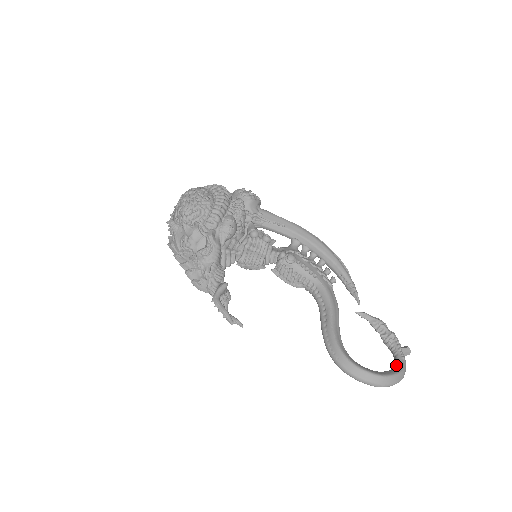
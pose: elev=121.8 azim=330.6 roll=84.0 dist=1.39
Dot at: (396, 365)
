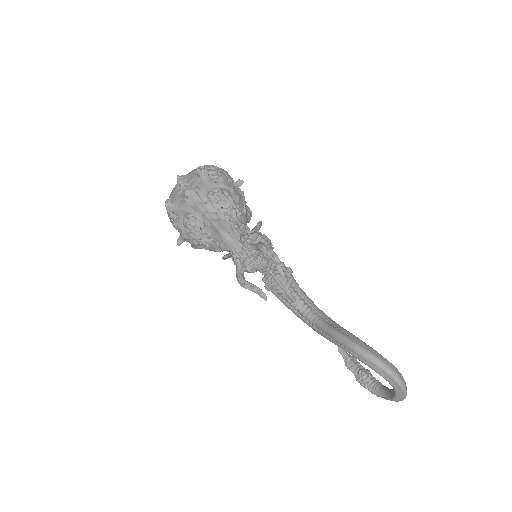
Dot at: (391, 389)
